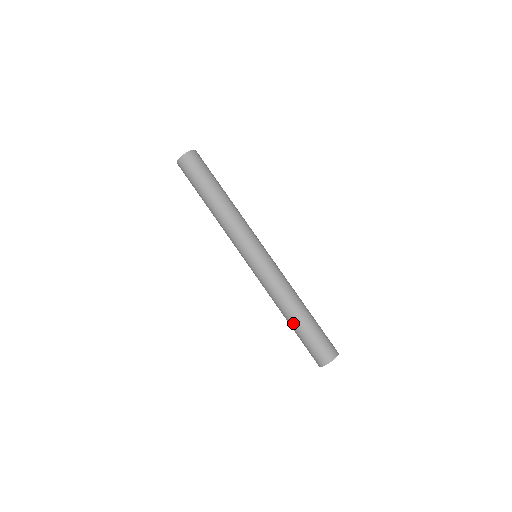
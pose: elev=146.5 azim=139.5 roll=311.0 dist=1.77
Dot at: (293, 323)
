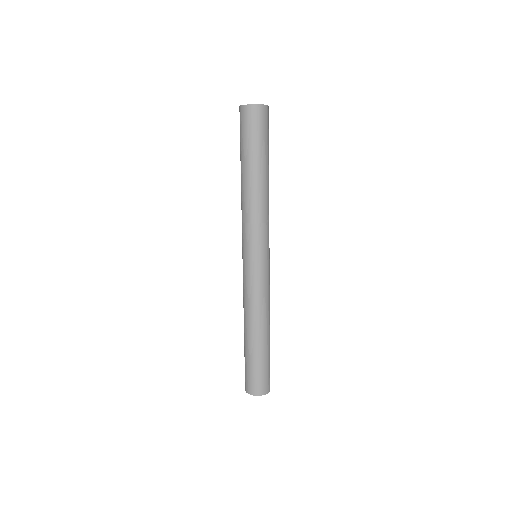
Dot at: (245, 340)
